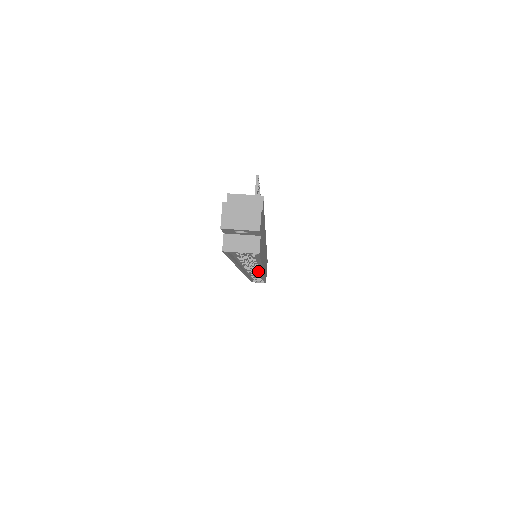
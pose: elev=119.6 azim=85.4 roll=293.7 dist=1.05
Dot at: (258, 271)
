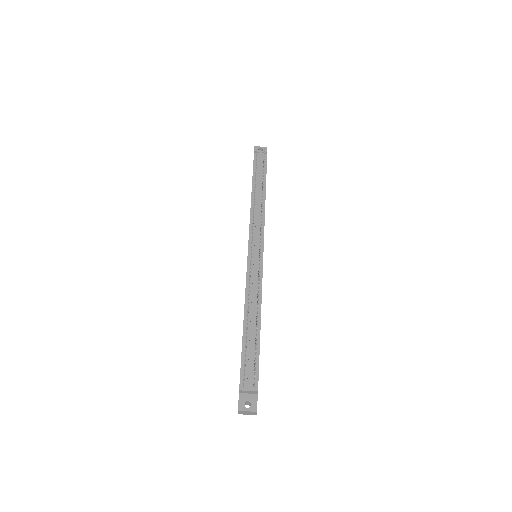
Dot at: occluded
